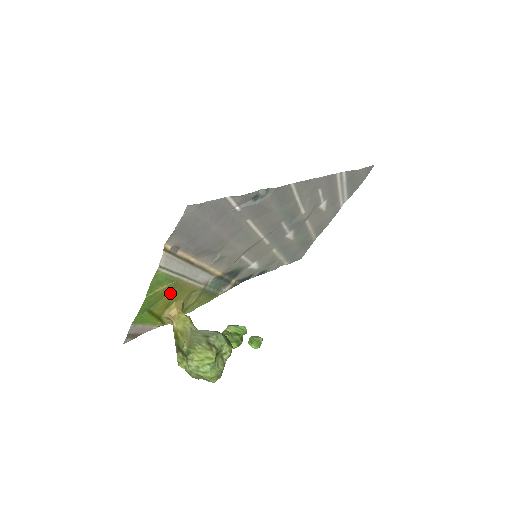
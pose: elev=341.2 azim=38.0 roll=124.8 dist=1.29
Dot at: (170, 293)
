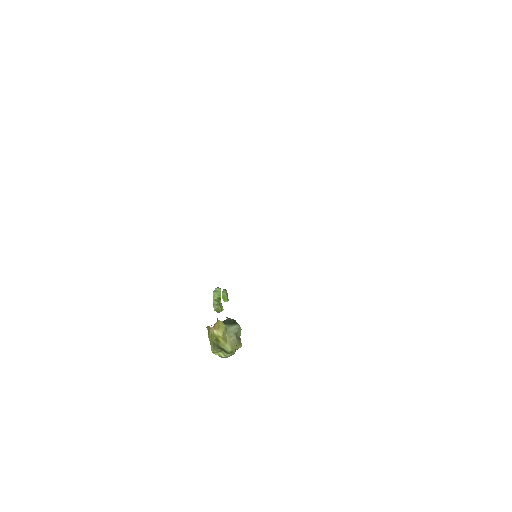
Dot at: occluded
